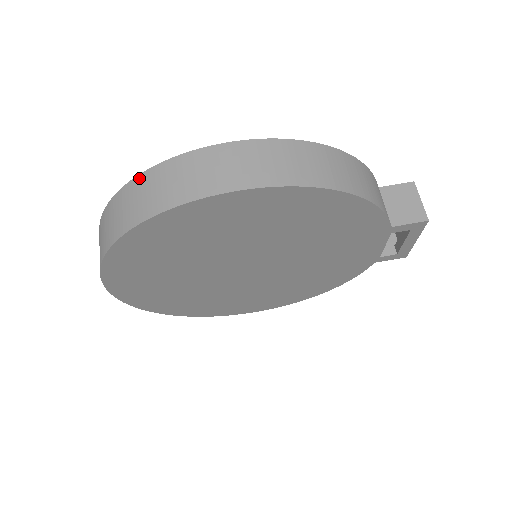
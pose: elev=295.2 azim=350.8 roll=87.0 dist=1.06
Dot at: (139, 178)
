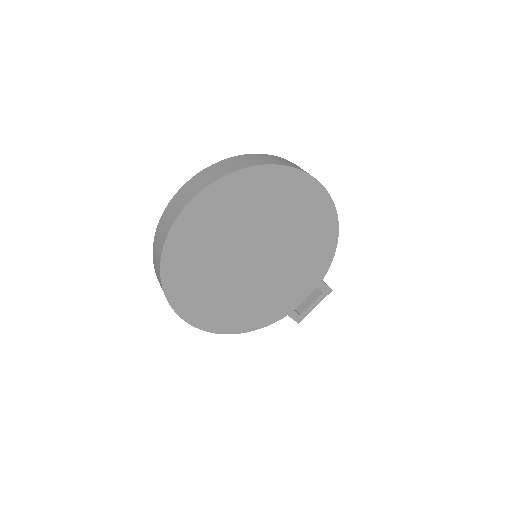
Dot at: (273, 156)
